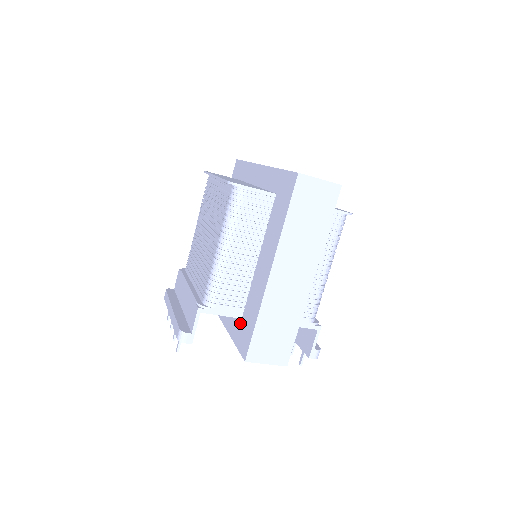
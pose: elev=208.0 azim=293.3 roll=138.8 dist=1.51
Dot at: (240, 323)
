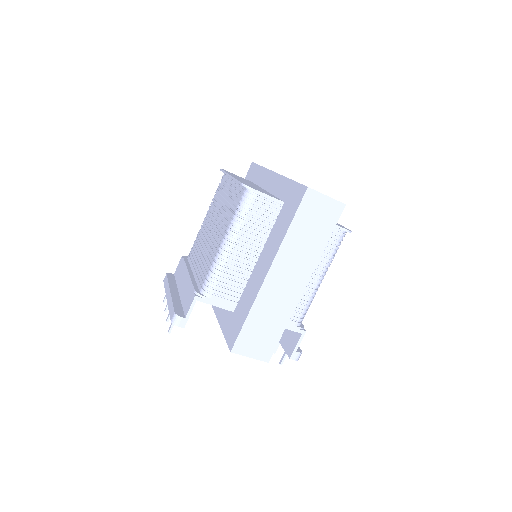
Dot at: (231, 316)
